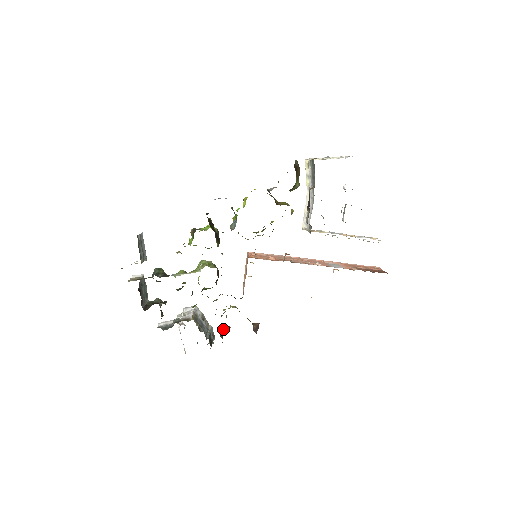
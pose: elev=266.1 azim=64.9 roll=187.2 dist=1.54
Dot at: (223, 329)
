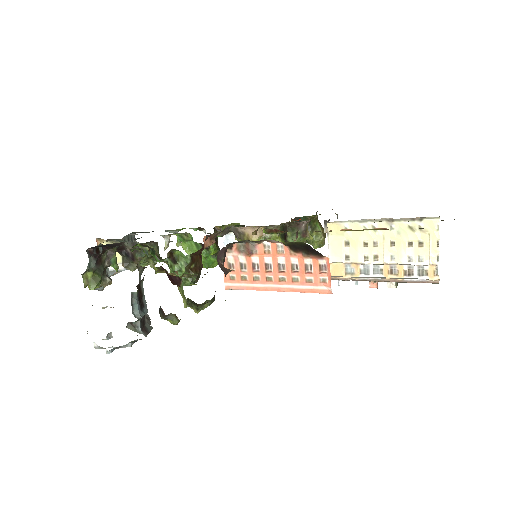
Dot at: occluded
